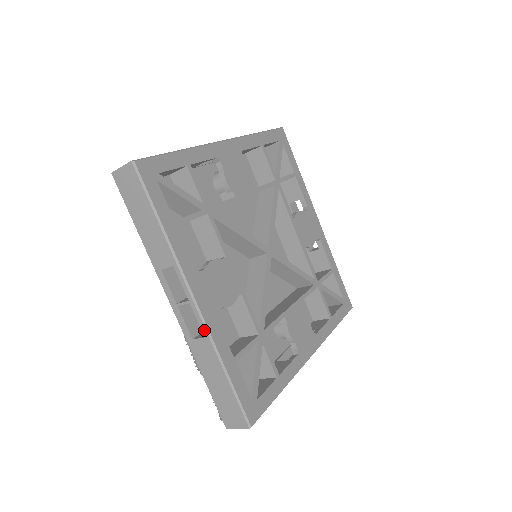
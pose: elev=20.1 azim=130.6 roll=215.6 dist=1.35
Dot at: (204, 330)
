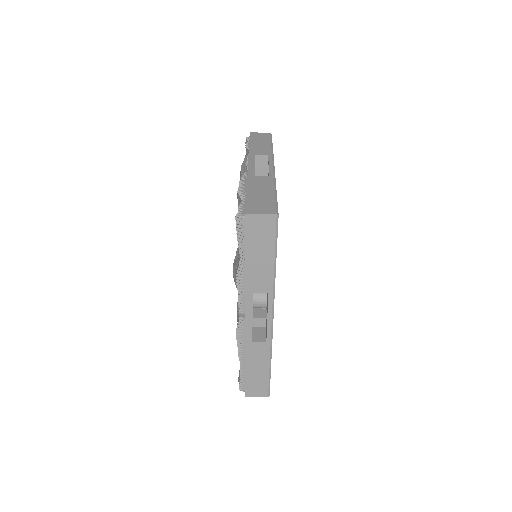
Dot at: (272, 174)
